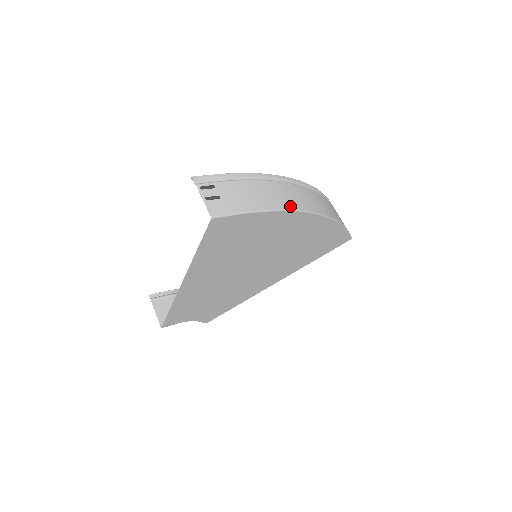
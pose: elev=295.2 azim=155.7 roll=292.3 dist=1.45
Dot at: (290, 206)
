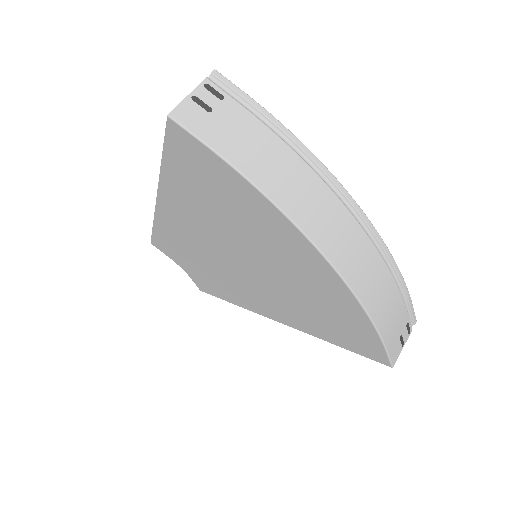
Dot at: (292, 210)
